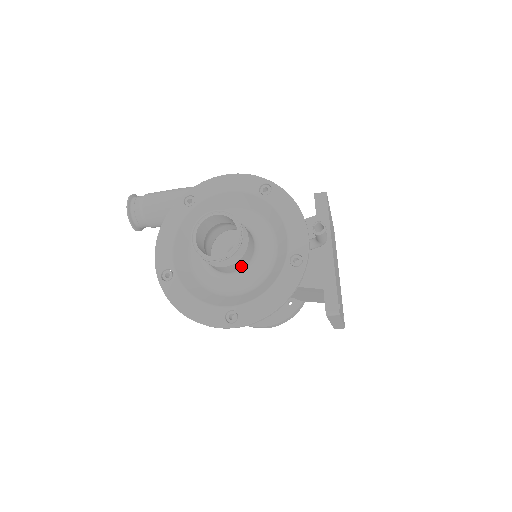
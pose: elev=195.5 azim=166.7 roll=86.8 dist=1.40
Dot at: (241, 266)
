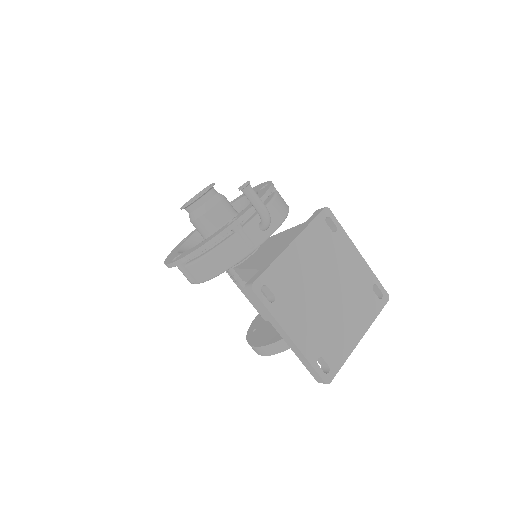
Dot at: (209, 229)
